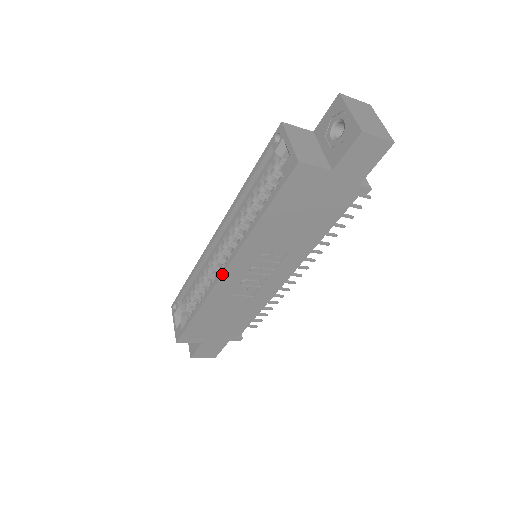
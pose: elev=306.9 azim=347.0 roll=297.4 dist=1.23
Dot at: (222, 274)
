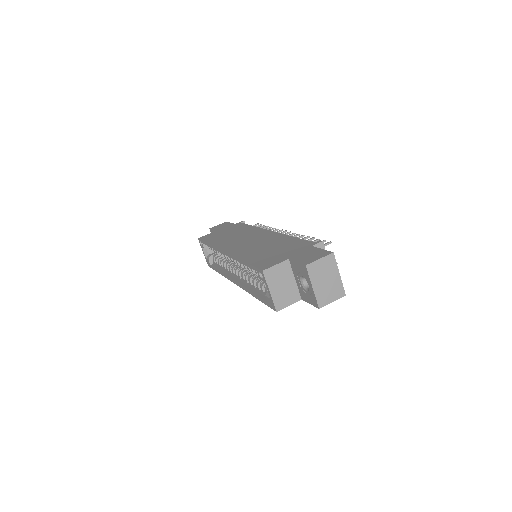
Dot at: (234, 283)
